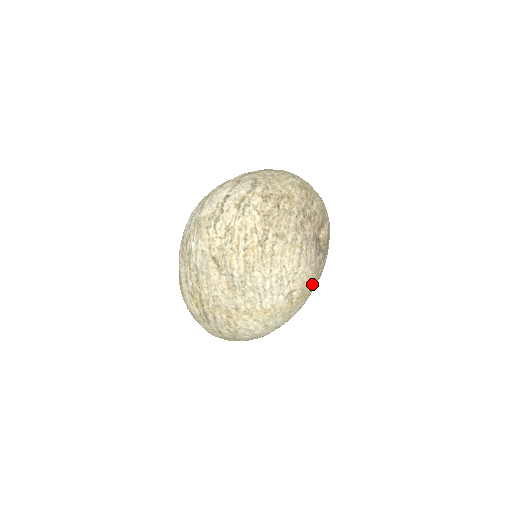
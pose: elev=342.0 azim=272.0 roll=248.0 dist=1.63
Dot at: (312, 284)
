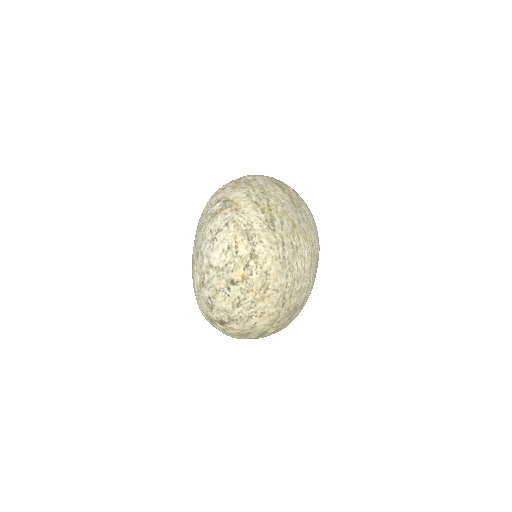
Dot at: occluded
